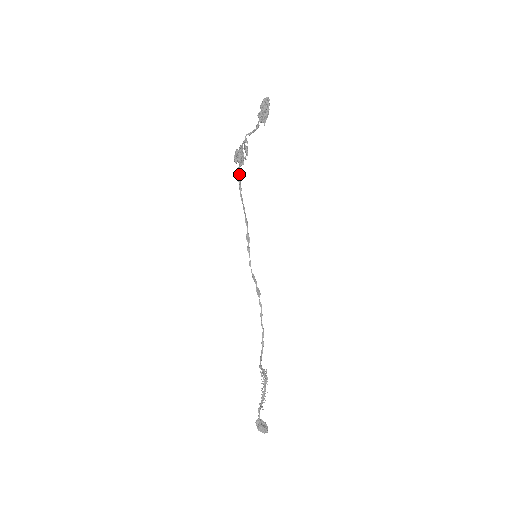
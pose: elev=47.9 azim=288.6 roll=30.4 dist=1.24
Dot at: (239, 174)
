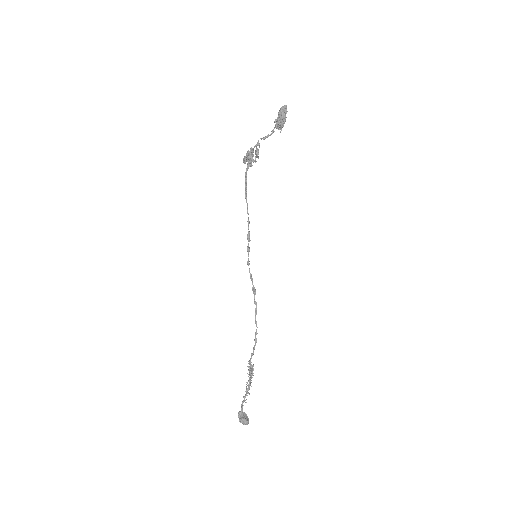
Dot at: (246, 175)
